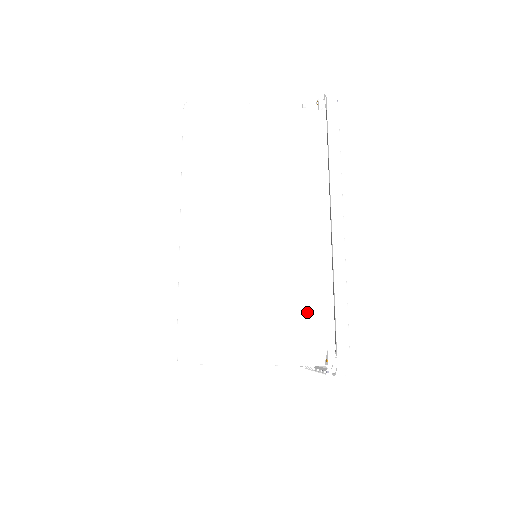
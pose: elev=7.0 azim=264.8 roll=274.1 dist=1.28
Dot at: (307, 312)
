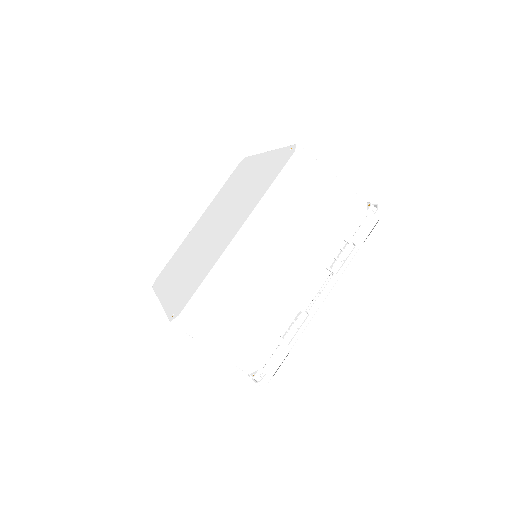
Dot at: occluded
